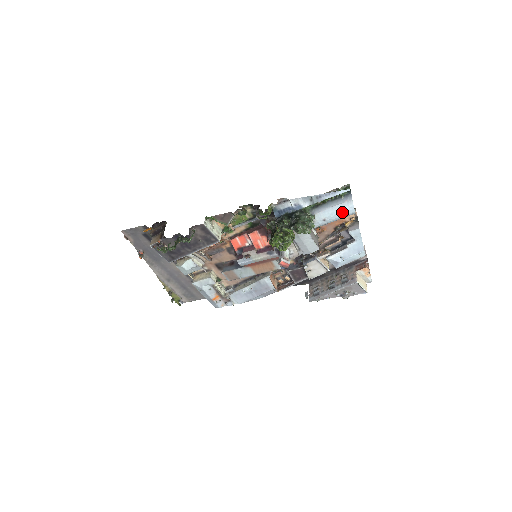
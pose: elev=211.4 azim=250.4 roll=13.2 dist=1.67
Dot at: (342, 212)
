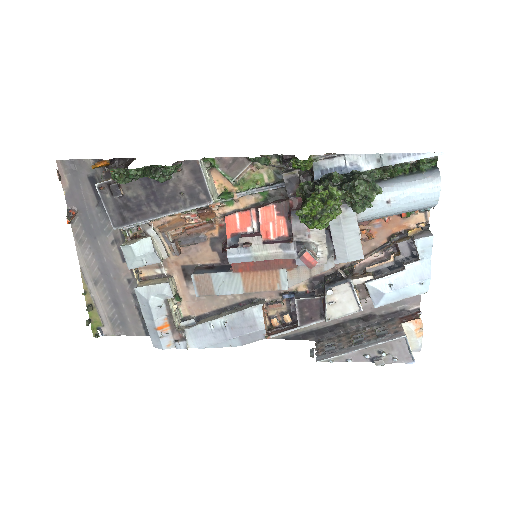
Dot at: (420, 193)
